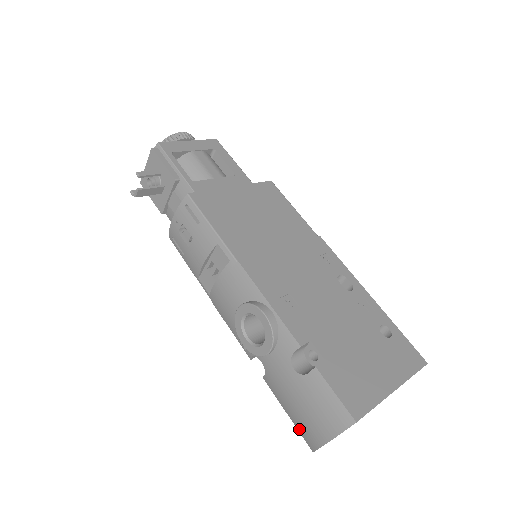
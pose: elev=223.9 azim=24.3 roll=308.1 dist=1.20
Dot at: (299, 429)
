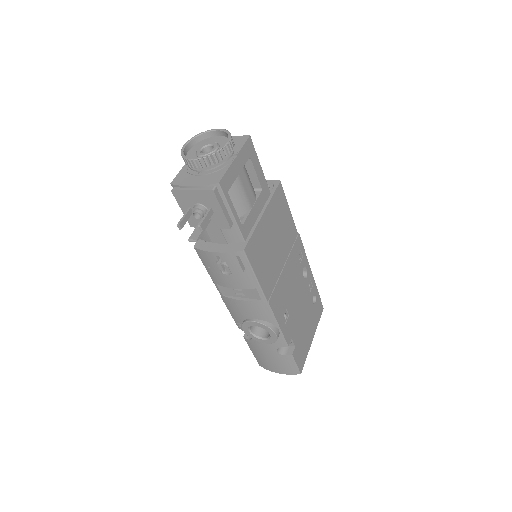
Dot at: (257, 359)
